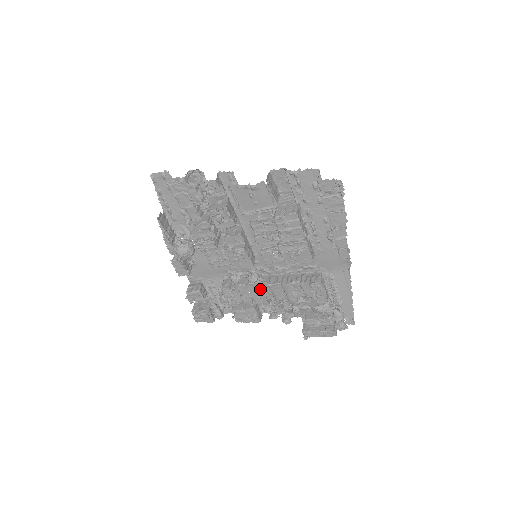
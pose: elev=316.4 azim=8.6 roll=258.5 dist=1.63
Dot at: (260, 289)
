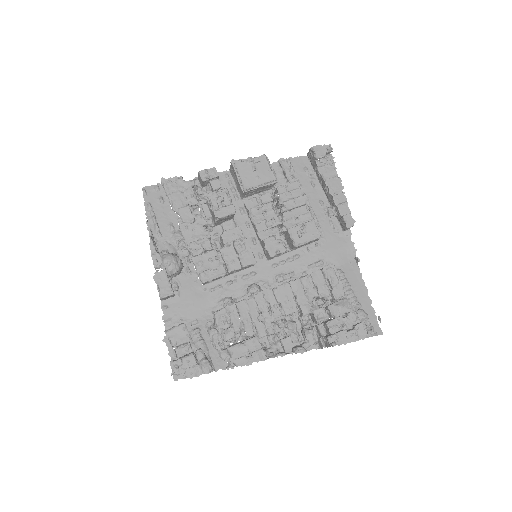
Dot at: (263, 303)
